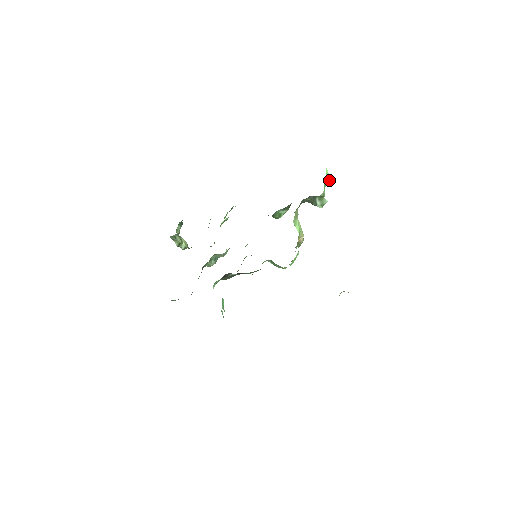
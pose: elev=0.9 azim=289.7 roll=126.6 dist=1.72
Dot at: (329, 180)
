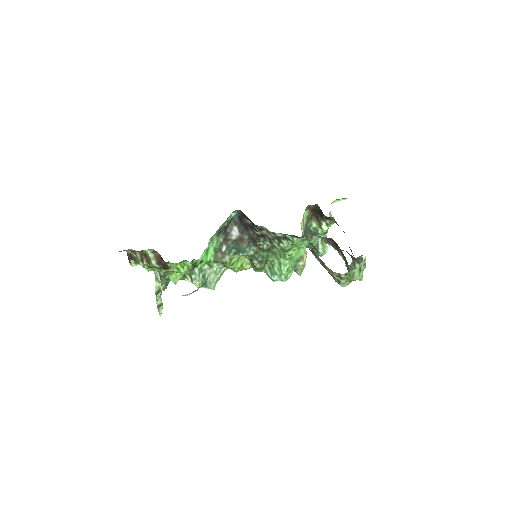
Dot at: occluded
